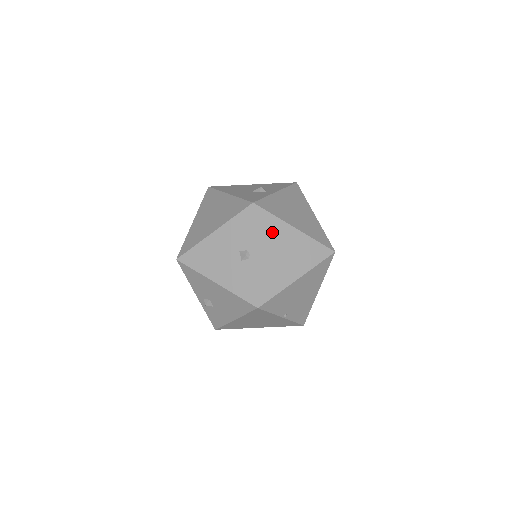
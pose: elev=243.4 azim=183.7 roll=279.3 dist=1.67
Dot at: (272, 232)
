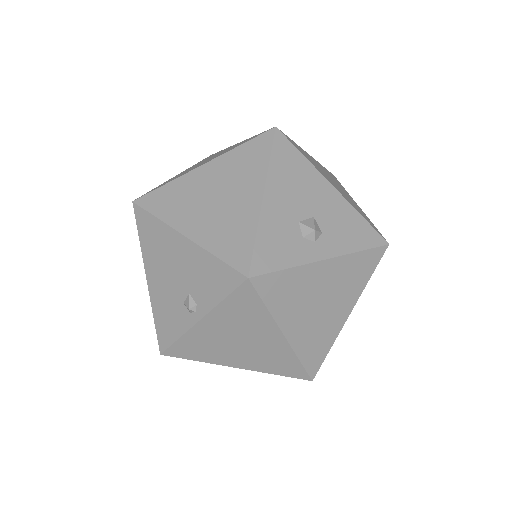
Dot at: (246, 318)
